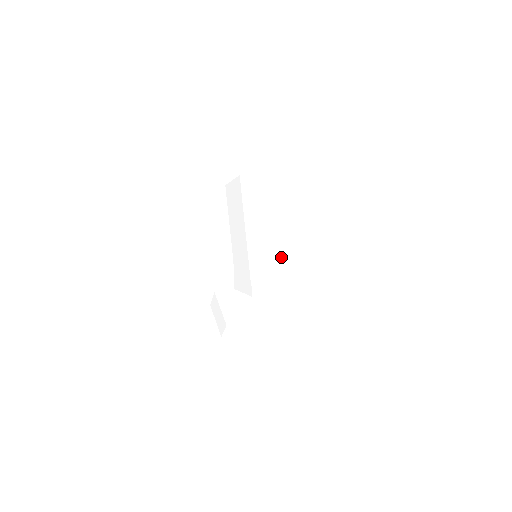
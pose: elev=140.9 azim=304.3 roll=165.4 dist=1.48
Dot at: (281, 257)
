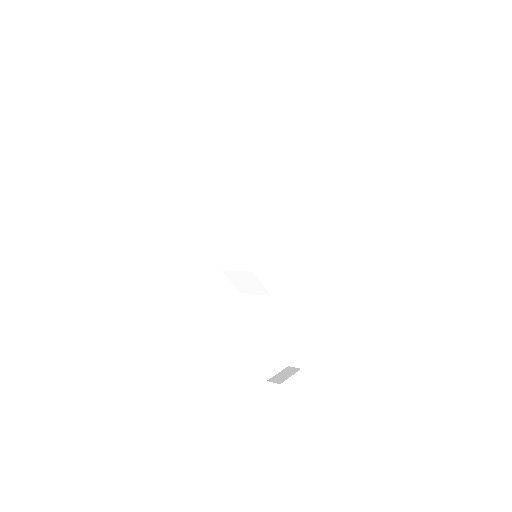
Dot at: (233, 218)
